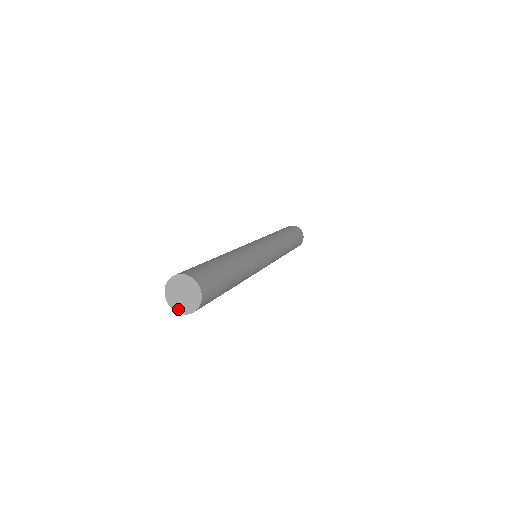
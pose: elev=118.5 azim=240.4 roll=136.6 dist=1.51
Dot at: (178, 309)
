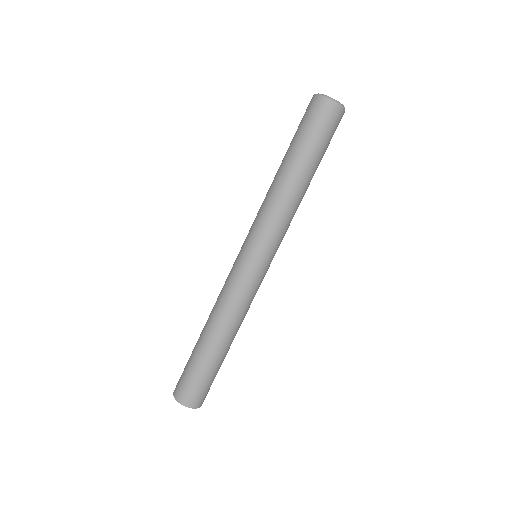
Dot at: occluded
